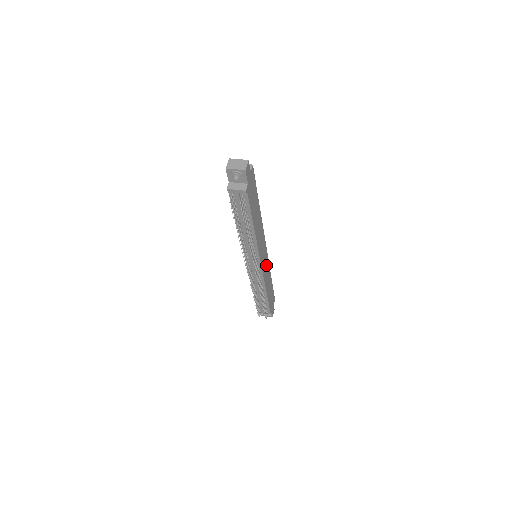
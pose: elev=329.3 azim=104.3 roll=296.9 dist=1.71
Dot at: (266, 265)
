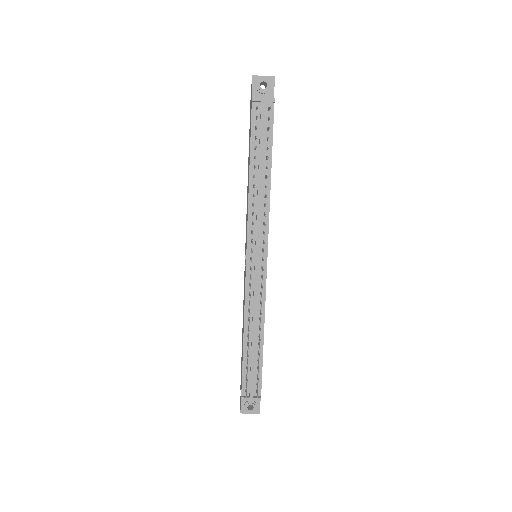
Dot at: occluded
